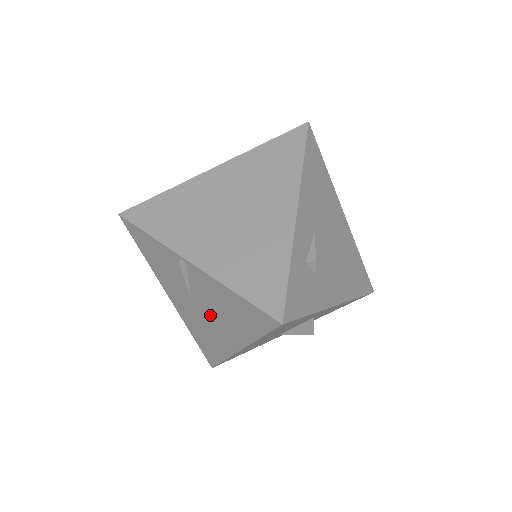
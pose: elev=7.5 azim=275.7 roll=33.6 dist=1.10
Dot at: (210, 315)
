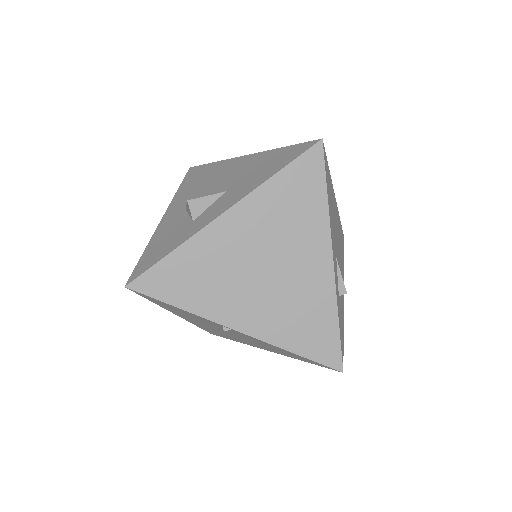
Dot at: (240, 338)
